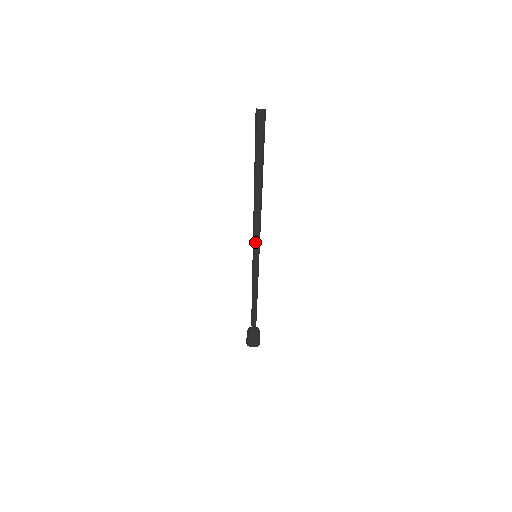
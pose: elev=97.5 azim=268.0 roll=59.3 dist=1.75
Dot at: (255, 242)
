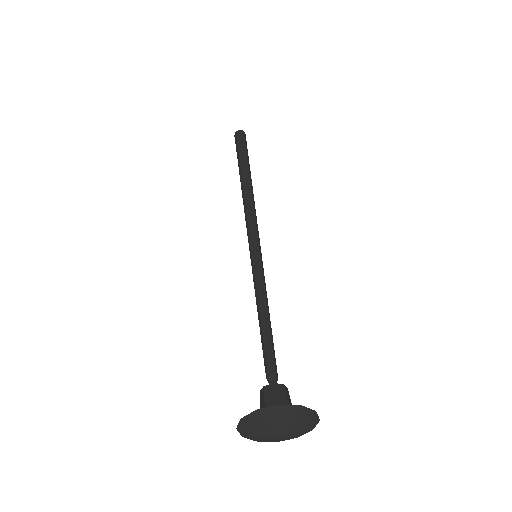
Dot at: (251, 234)
